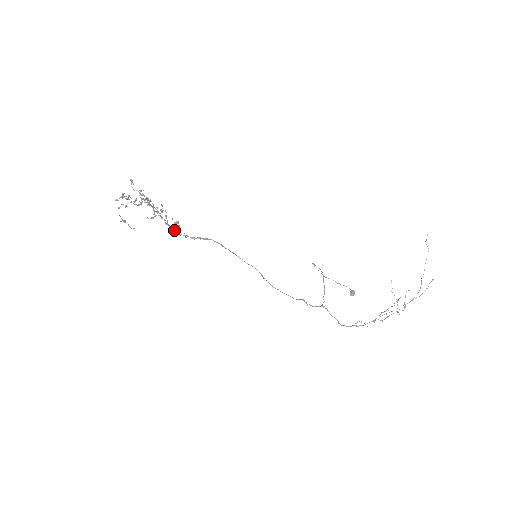
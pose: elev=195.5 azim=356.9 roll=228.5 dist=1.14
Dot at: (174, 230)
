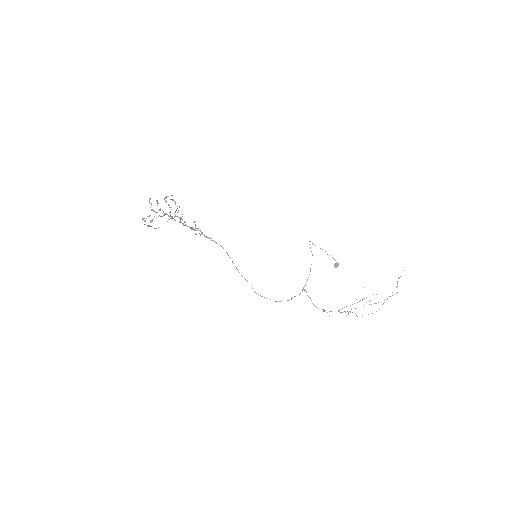
Dot at: occluded
